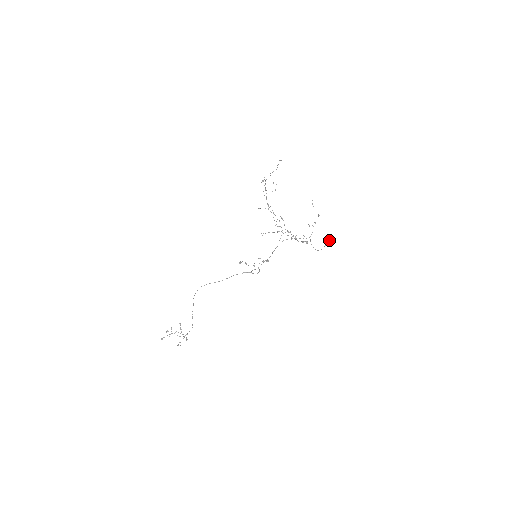
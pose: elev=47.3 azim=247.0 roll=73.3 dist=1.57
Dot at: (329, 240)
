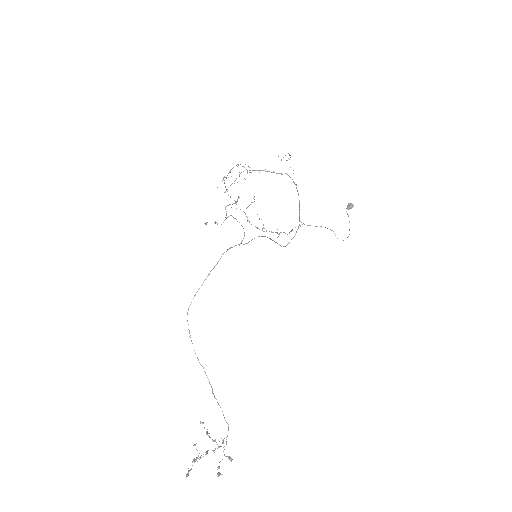
Dot at: (347, 206)
